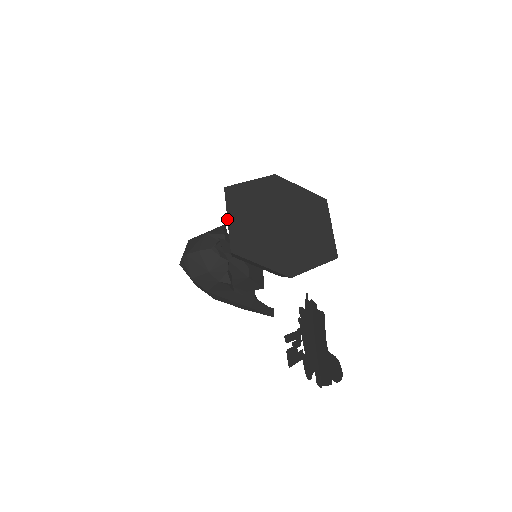
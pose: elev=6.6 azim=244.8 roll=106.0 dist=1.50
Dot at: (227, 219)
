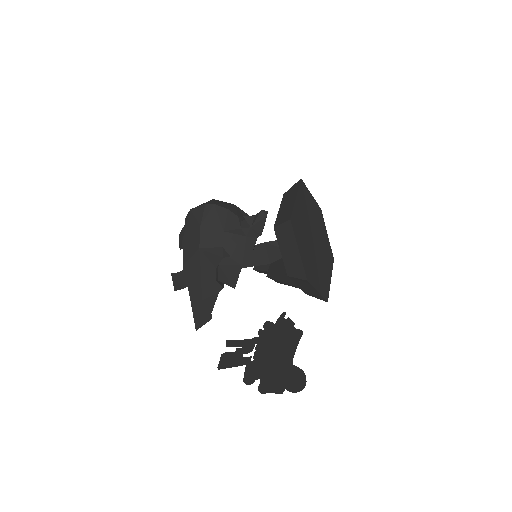
Dot at: (296, 197)
